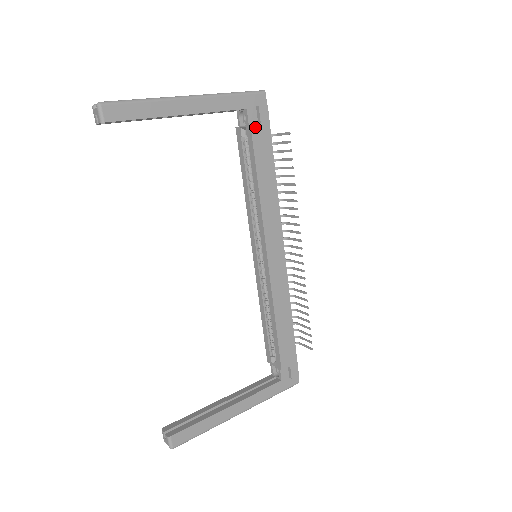
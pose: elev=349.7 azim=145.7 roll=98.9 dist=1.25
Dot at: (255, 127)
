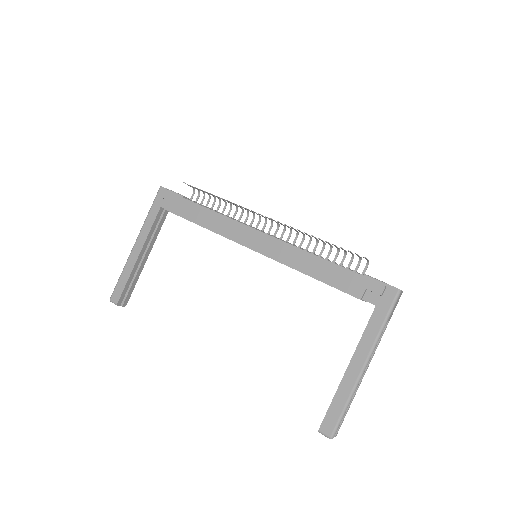
Dot at: (170, 208)
